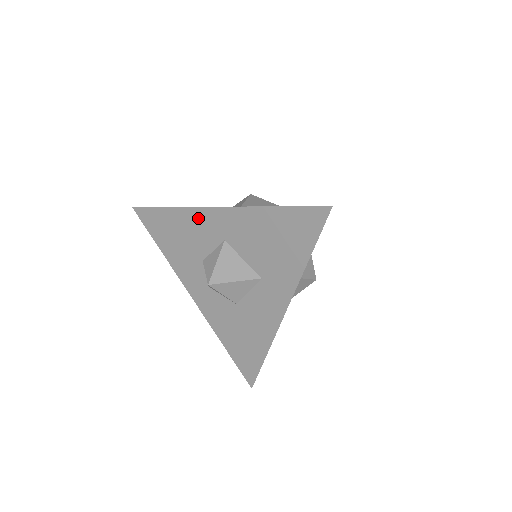
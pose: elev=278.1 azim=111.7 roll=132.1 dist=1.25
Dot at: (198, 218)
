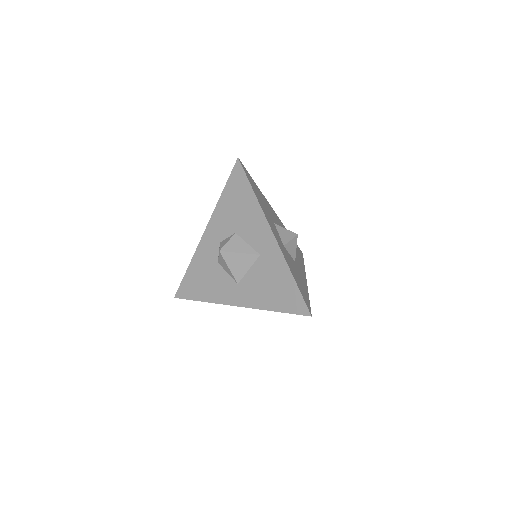
Dot at: occluded
